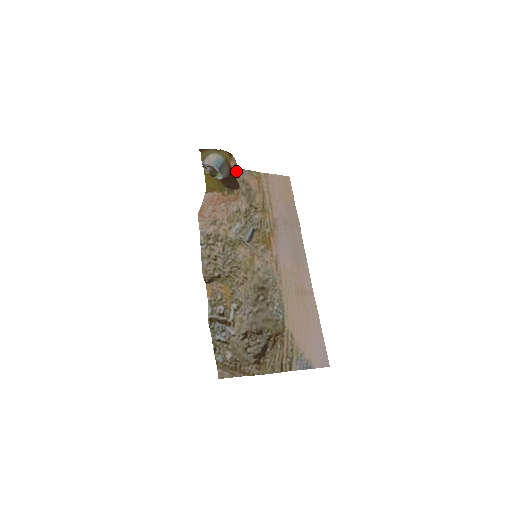
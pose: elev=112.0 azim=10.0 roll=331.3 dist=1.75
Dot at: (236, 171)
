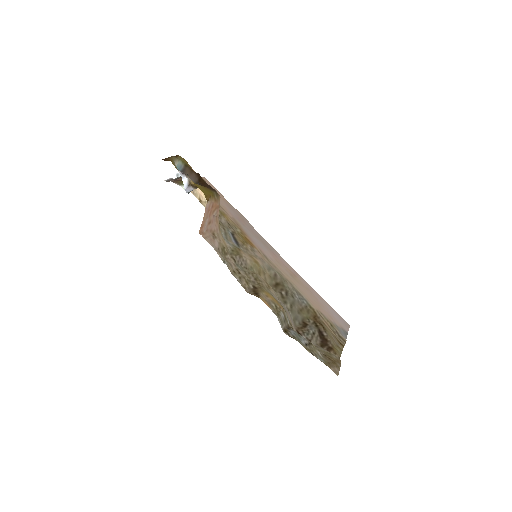
Dot at: occluded
